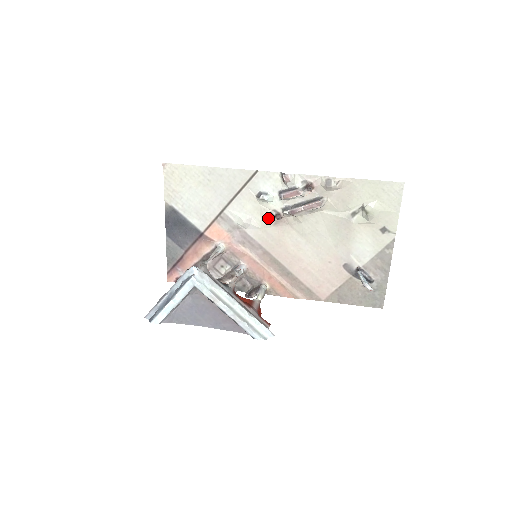
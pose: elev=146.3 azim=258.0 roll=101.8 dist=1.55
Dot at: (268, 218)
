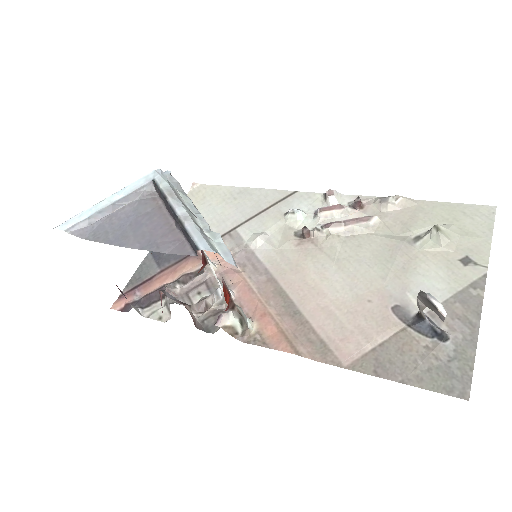
Dot at: (291, 237)
